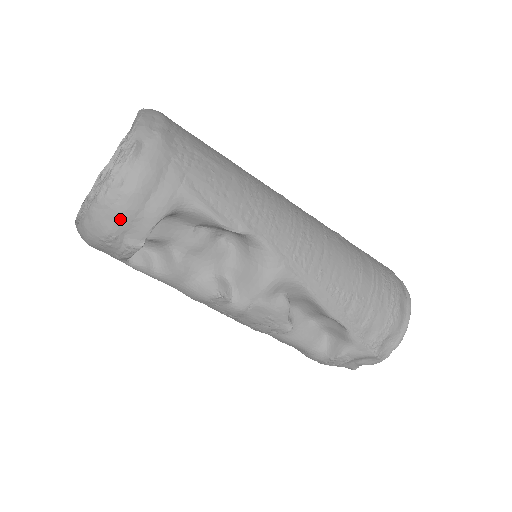
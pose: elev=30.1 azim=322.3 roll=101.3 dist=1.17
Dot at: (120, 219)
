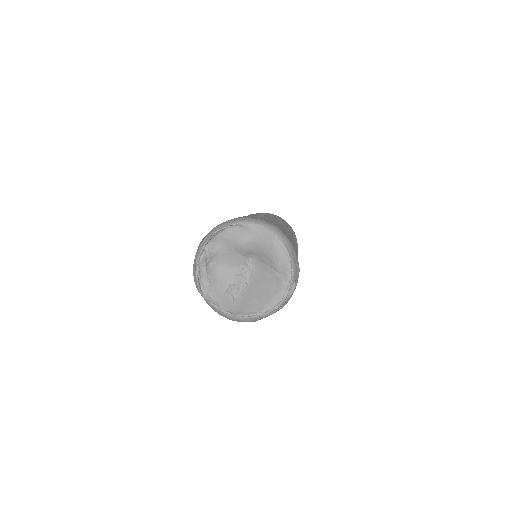
Dot at: occluded
